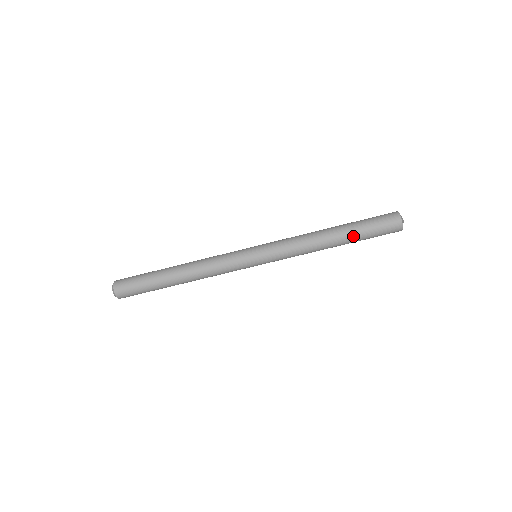
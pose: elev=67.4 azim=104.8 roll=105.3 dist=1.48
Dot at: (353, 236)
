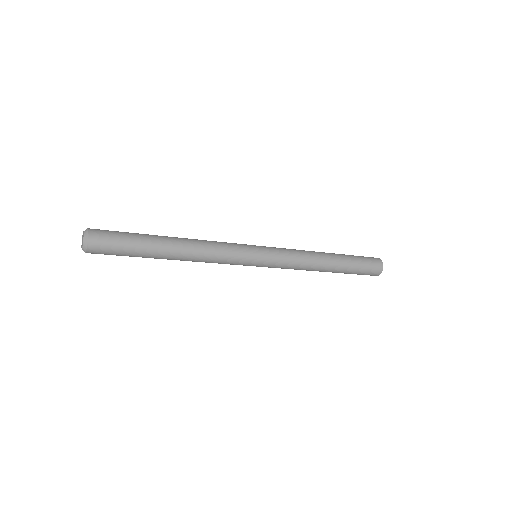
Dot at: occluded
